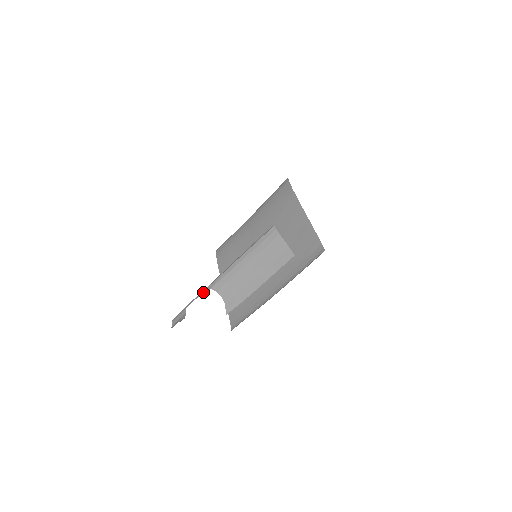
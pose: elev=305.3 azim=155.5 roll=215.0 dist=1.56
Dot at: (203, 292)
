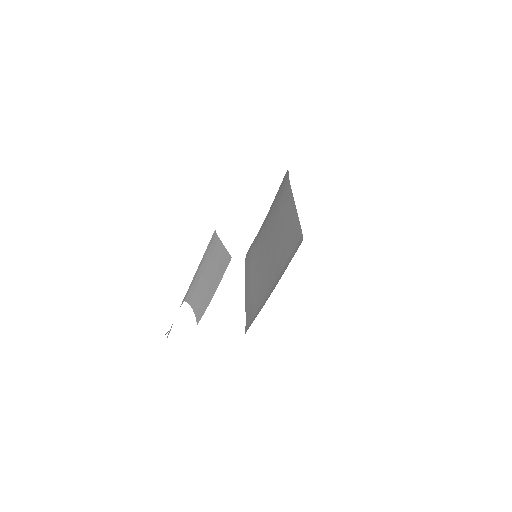
Dot at: occluded
